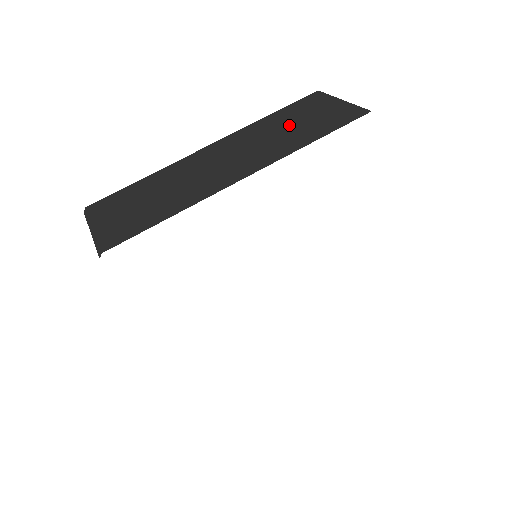
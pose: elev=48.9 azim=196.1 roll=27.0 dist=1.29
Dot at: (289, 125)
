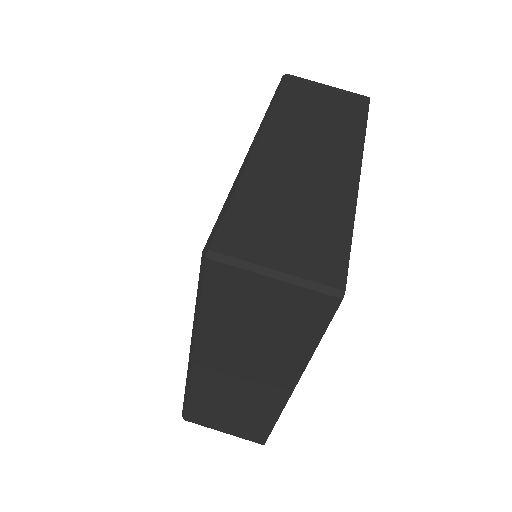
Dot at: (317, 112)
